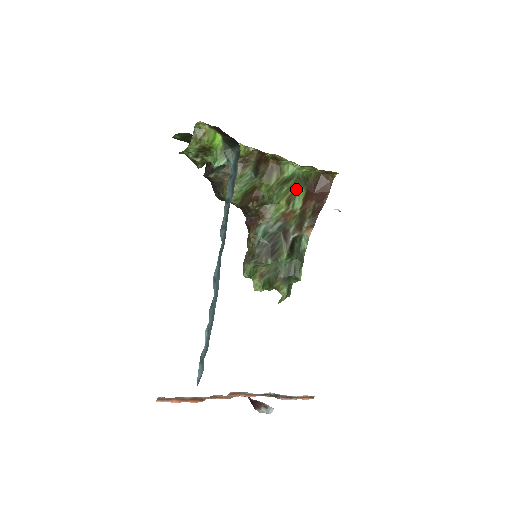
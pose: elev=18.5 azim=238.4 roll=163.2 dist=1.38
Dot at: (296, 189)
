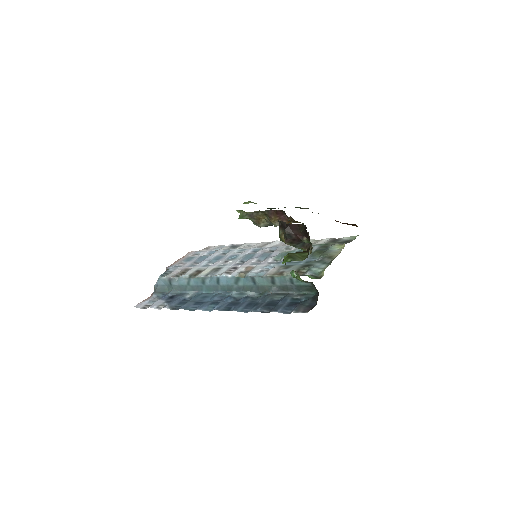
Dot at: occluded
